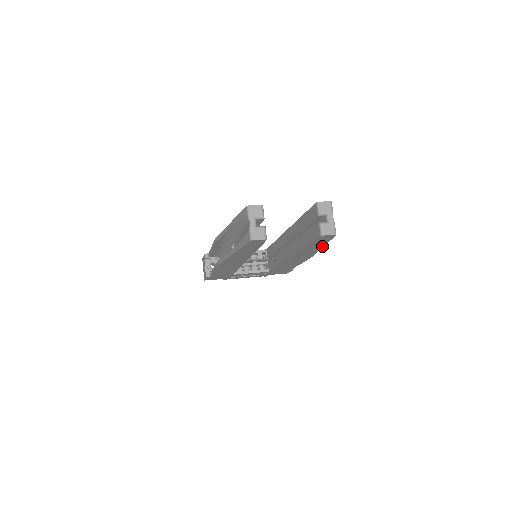
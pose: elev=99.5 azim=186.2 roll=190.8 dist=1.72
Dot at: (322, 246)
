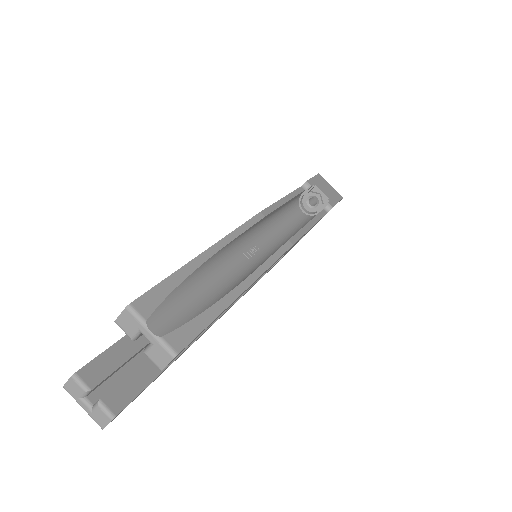
Dot at: (236, 298)
